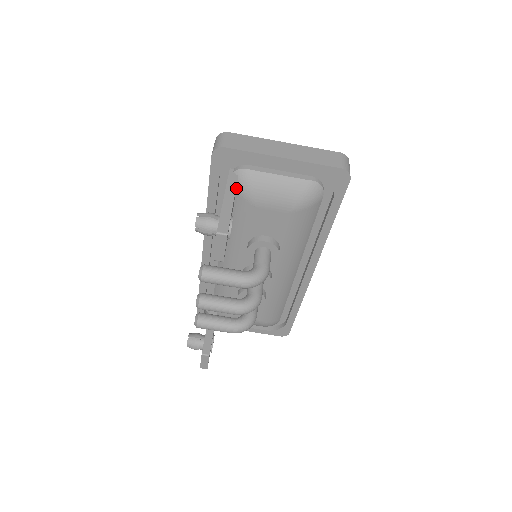
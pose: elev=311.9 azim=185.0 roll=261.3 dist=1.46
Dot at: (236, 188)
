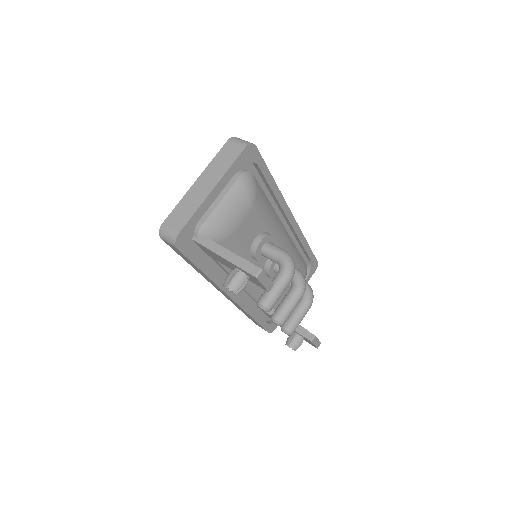
Dot at: occluded
